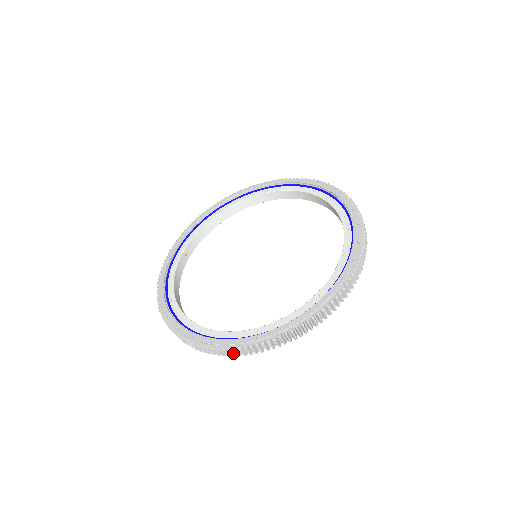
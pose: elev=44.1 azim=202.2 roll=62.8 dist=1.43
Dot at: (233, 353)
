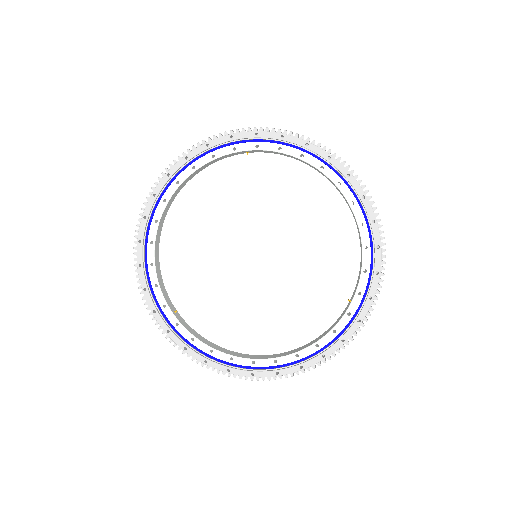
Dot at: occluded
